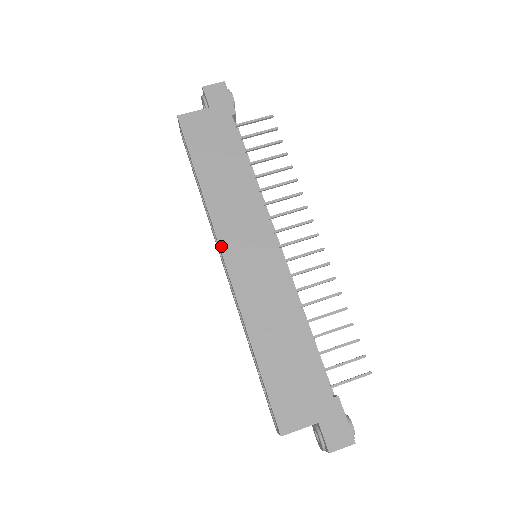
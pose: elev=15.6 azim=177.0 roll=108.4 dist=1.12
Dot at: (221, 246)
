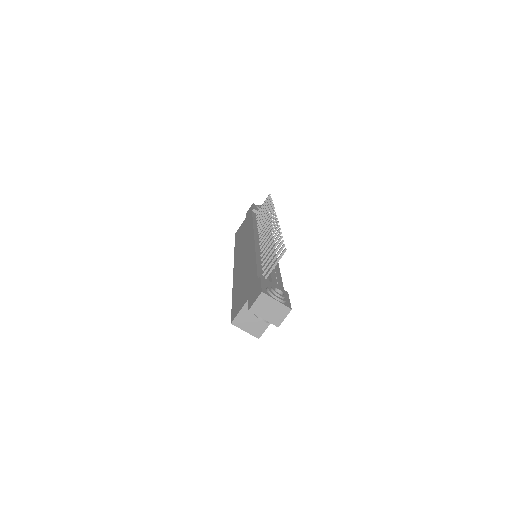
Dot at: (234, 263)
